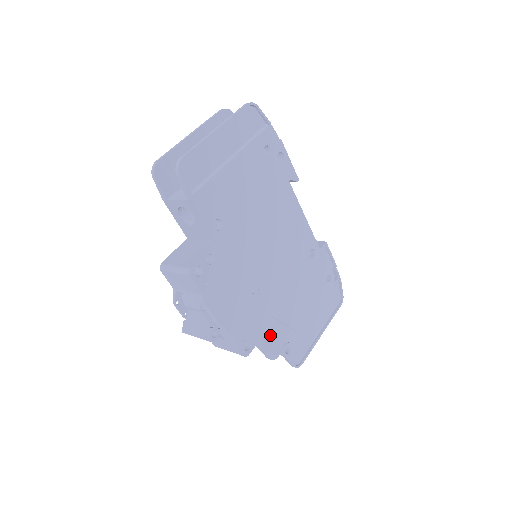
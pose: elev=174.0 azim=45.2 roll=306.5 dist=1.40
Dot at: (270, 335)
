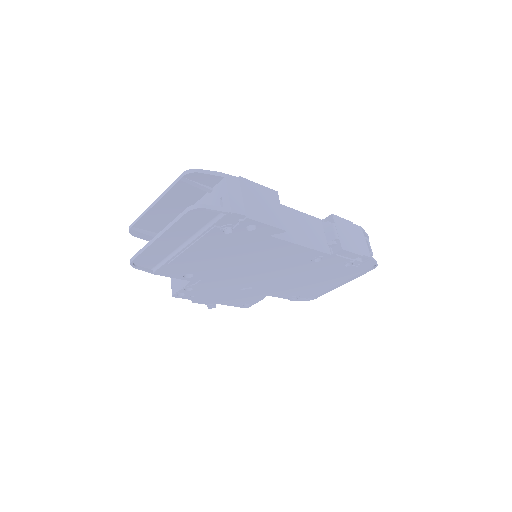
Dot at: occluded
